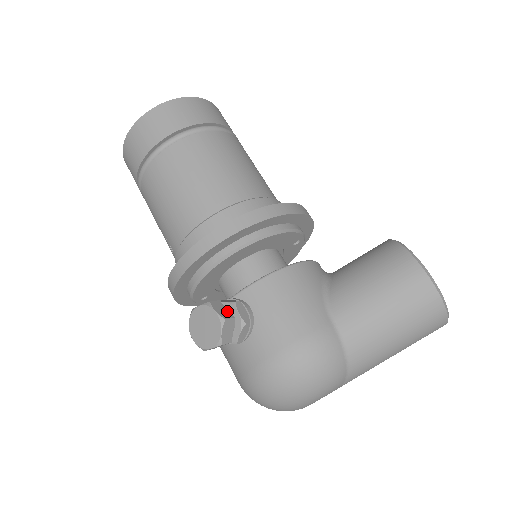
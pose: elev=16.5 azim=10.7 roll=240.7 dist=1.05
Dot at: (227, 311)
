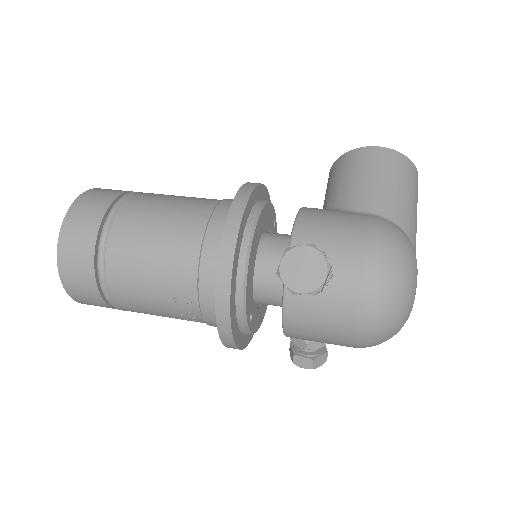
Dot at: occluded
